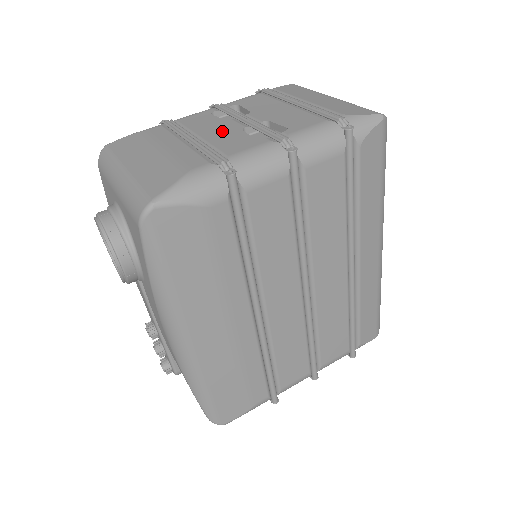
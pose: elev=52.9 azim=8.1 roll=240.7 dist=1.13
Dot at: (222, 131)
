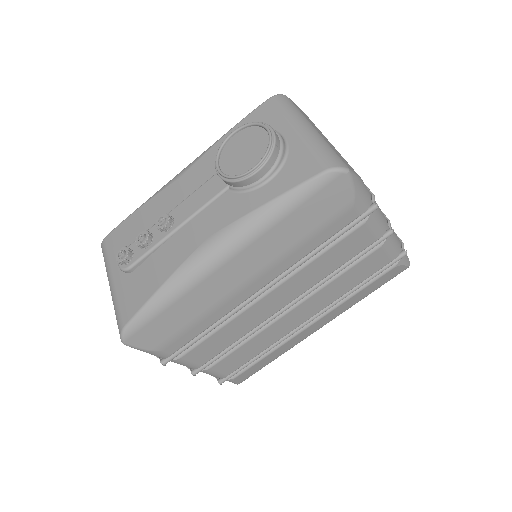
Dot at: occluded
